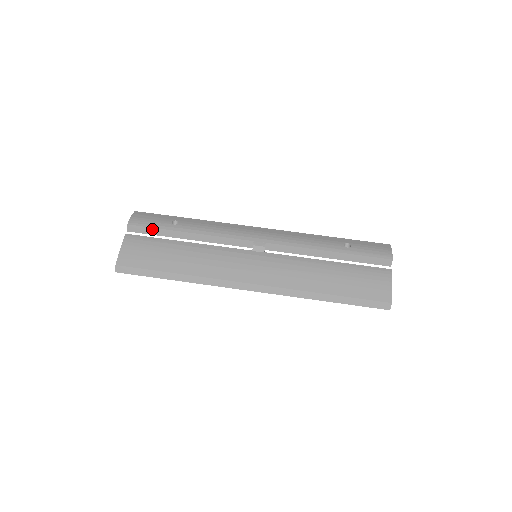
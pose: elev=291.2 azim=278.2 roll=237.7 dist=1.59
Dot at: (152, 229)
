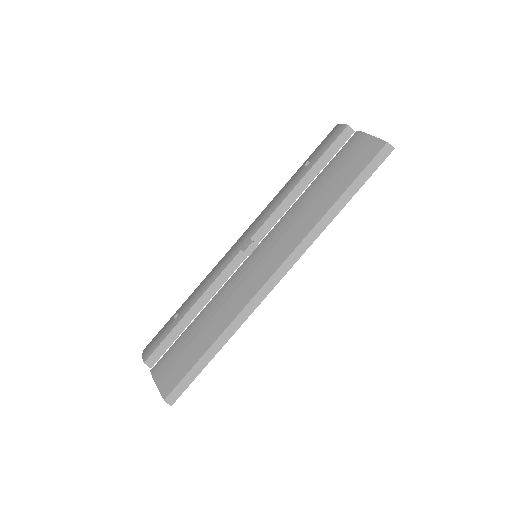
Dot at: (164, 342)
